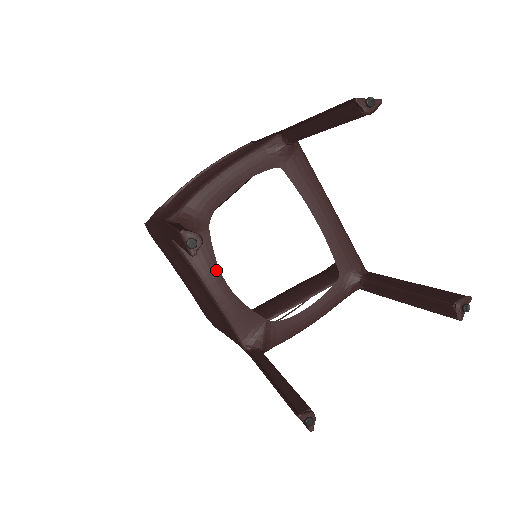
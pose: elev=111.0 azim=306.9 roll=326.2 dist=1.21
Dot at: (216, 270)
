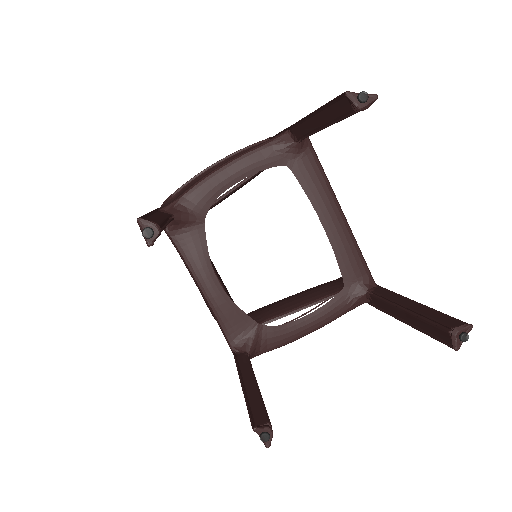
Dot at: (208, 266)
